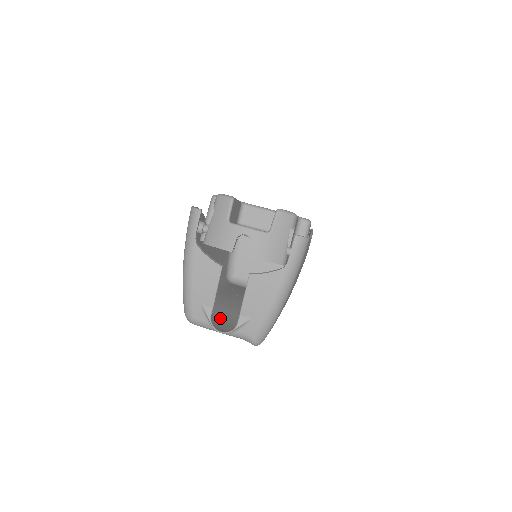
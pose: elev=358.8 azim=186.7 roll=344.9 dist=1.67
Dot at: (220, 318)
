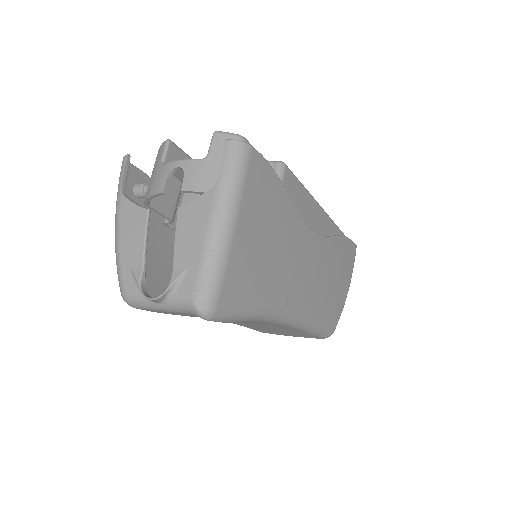
Dot at: occluded
